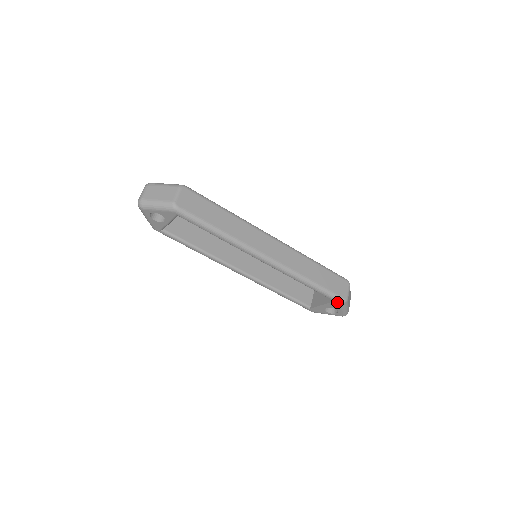
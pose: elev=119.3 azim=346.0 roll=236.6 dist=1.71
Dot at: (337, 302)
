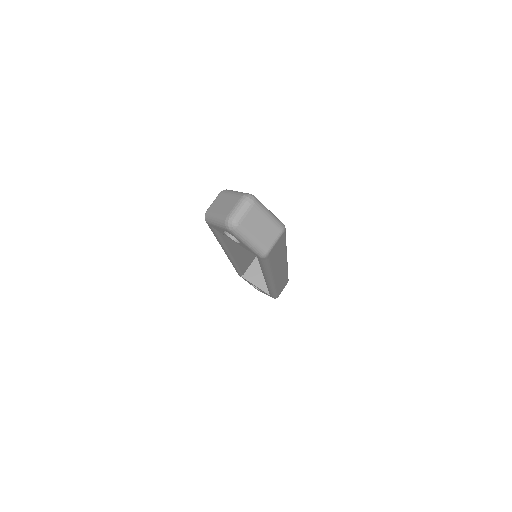
Dot at: occluded
